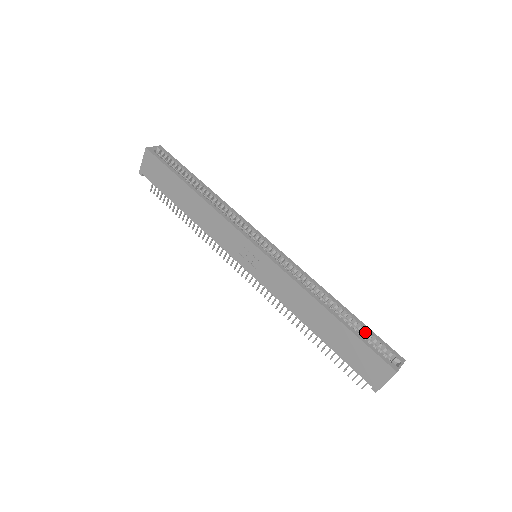
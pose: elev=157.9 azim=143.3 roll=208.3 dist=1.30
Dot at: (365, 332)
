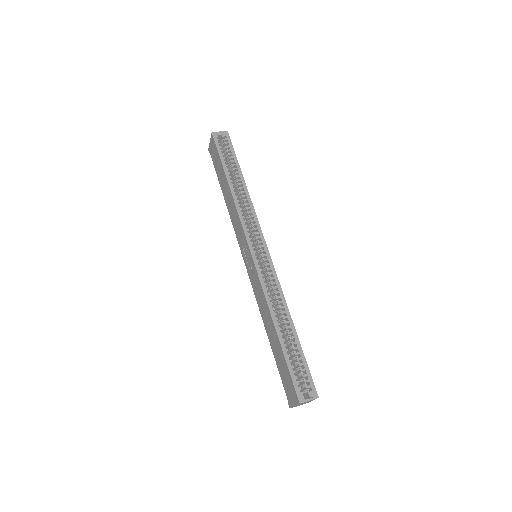
Dot at: (298, 359)
